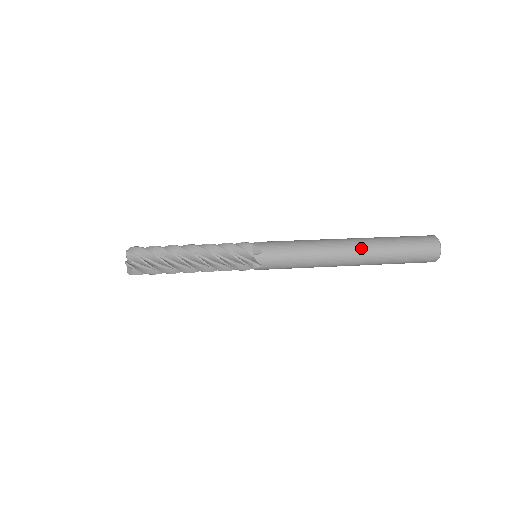
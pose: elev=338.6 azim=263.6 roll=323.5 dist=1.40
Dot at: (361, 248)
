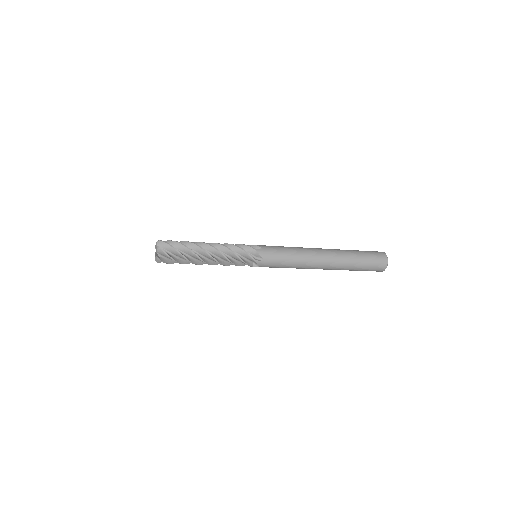
Dot at: (334, 262)
